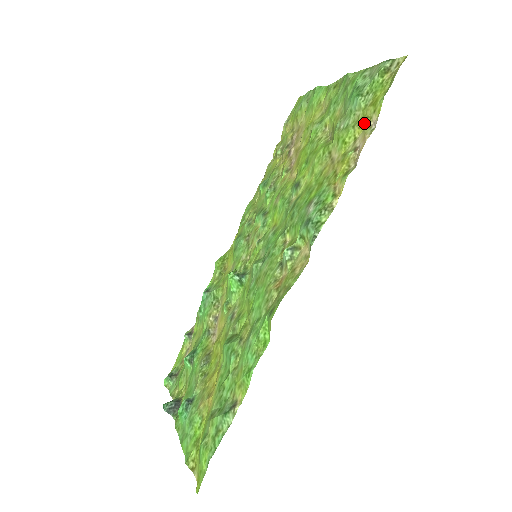
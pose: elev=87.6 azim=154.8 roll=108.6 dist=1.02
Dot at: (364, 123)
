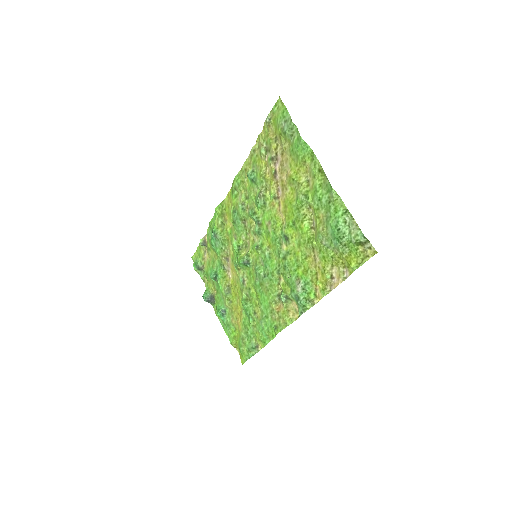
Dot at: (340, 265)
